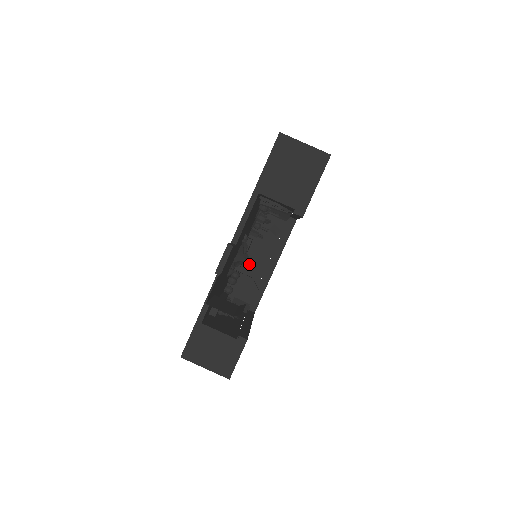
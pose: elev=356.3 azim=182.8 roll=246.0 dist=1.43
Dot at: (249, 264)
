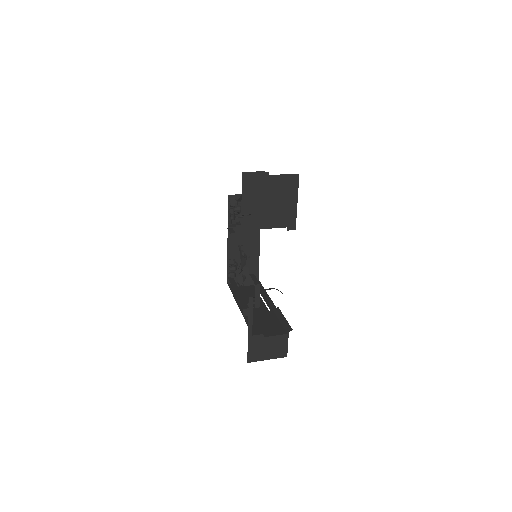
Dot at: (238, 248)
